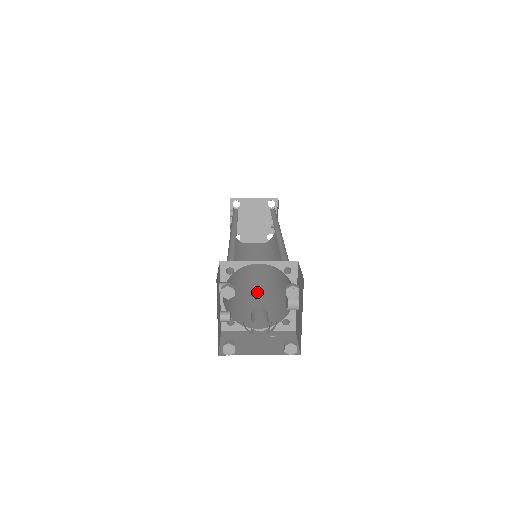
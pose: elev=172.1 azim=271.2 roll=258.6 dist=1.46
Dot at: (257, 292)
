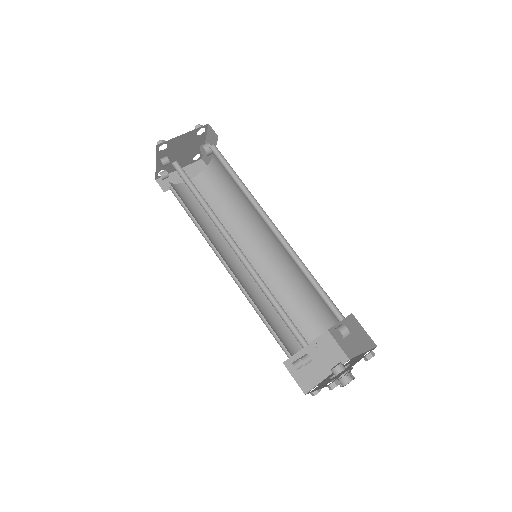
Dot at: occluded
